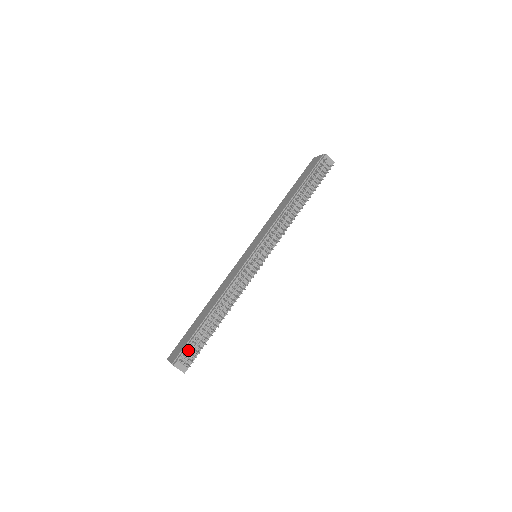
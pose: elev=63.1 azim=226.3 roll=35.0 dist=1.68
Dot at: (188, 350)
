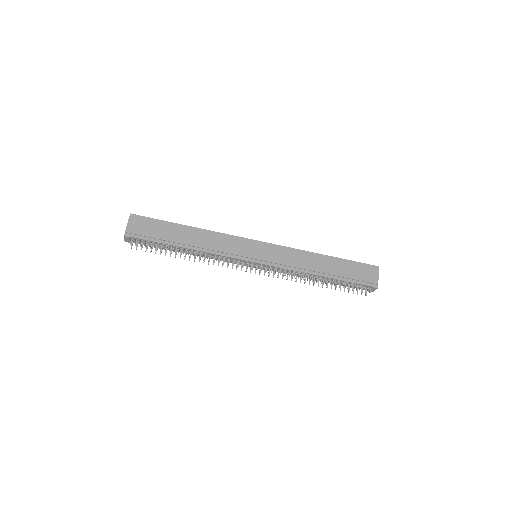
Dot at: (144, 241)
